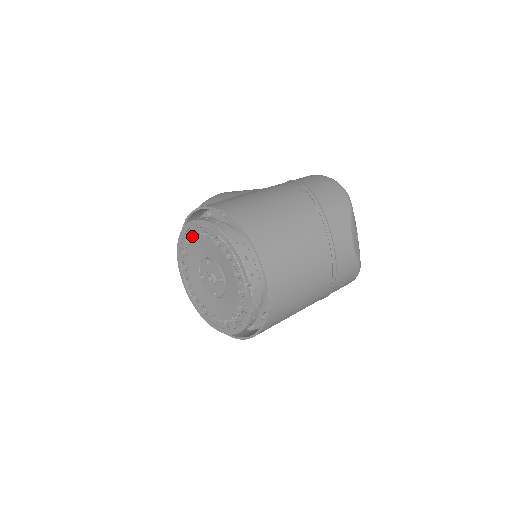
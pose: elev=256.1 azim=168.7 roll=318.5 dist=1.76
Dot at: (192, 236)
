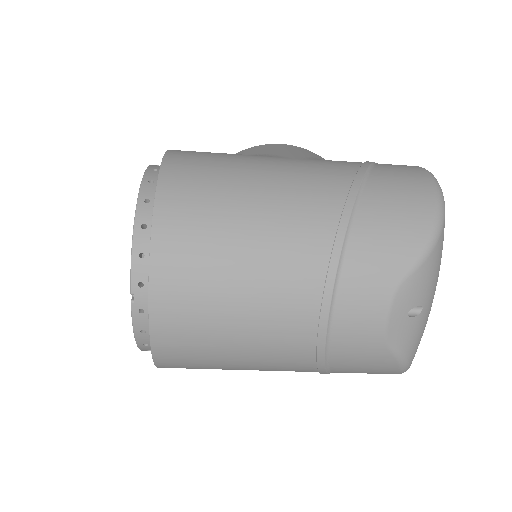
Dot at: occluded
